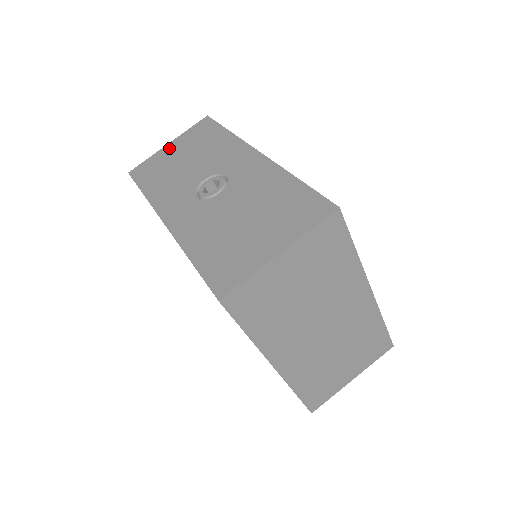
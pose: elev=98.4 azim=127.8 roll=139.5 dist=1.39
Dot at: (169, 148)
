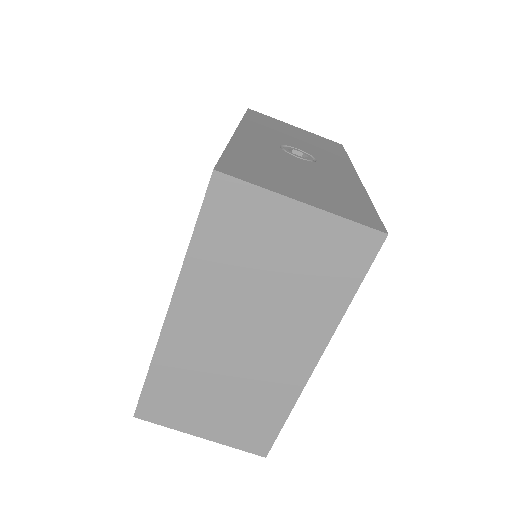
Dot at: (294, 127)
